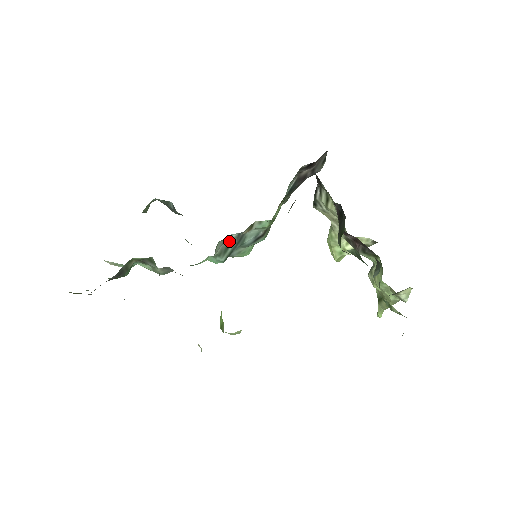
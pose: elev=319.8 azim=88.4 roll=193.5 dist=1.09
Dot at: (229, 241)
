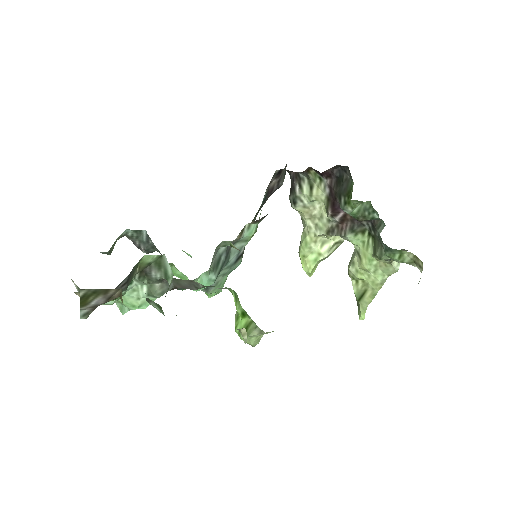
Dot at: (219, 254)
